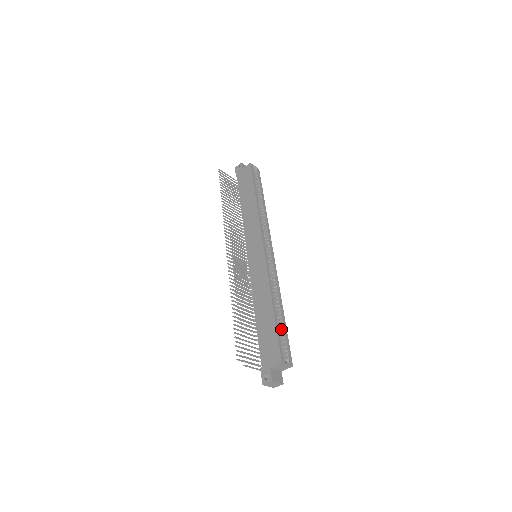
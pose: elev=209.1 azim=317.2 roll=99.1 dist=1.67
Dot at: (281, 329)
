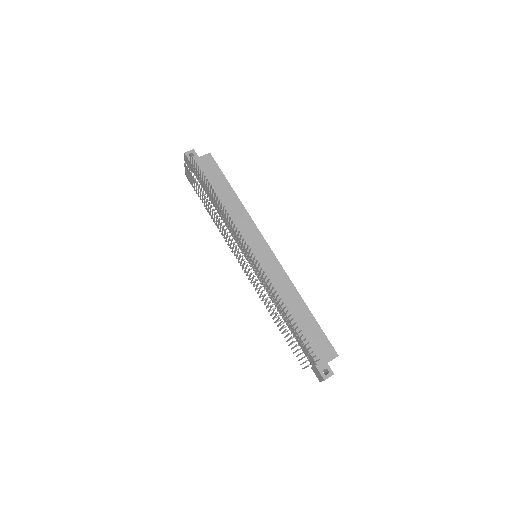
Dot at: occluded
